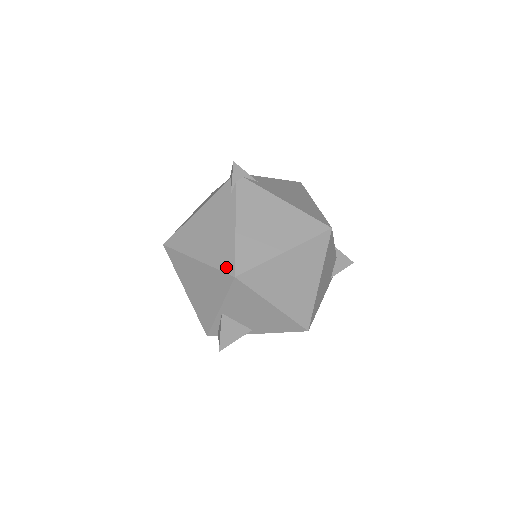
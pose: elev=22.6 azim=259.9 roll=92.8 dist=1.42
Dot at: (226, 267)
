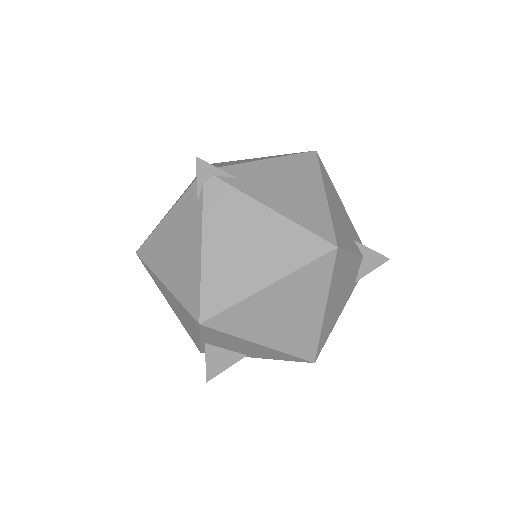
Dot at: (191, 307)
